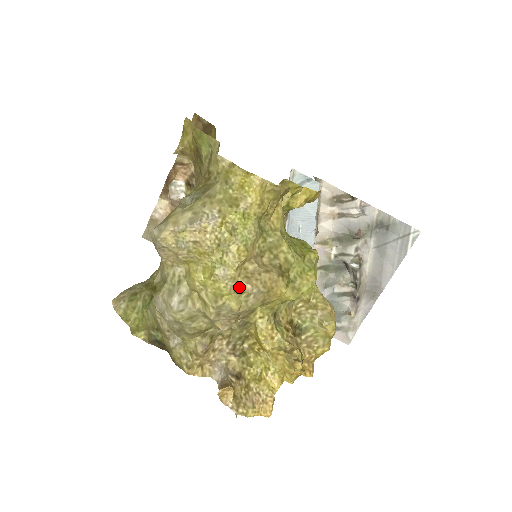
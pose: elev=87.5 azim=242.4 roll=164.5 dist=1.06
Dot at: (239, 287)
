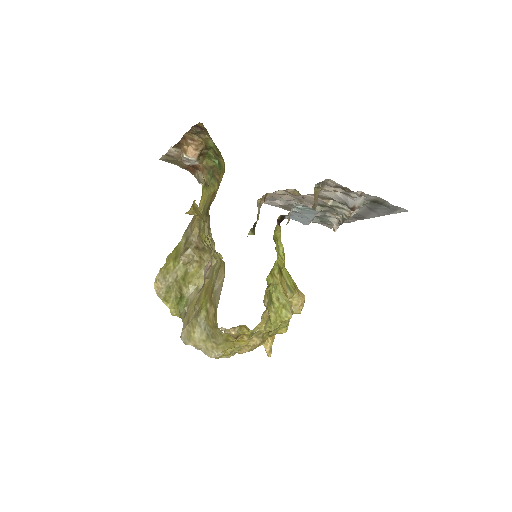
Dot at: occluded
